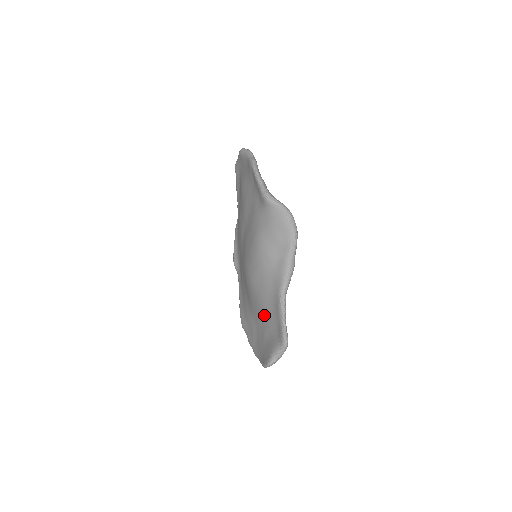
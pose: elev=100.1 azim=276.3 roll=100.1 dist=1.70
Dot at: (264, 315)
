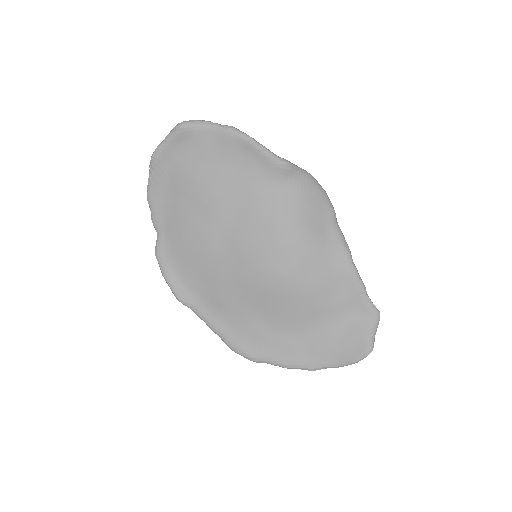
Dot at: (324, 309)
